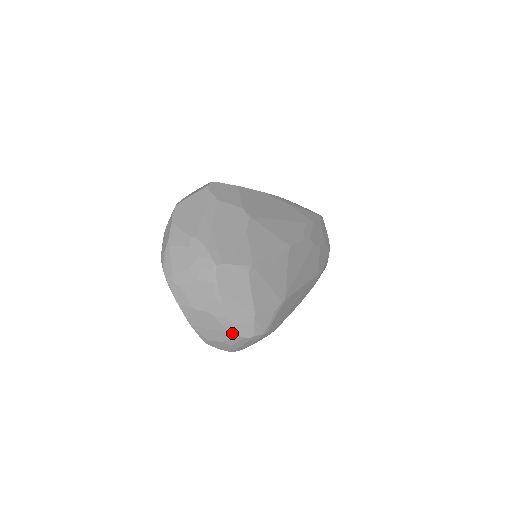
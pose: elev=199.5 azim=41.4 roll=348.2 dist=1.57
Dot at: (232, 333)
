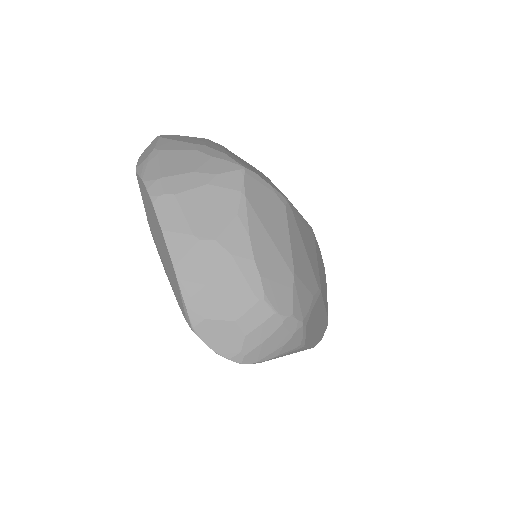
Dot at: (257, 296)
